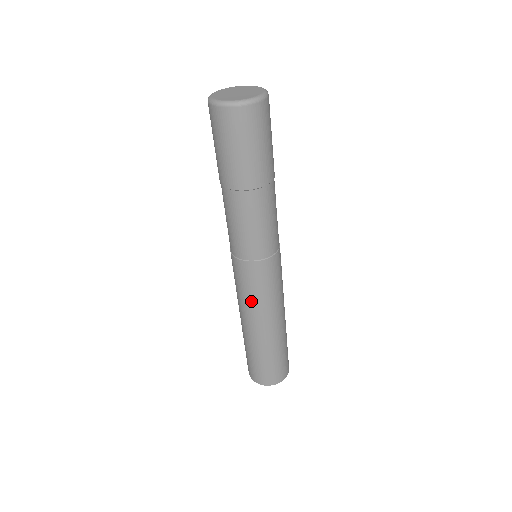
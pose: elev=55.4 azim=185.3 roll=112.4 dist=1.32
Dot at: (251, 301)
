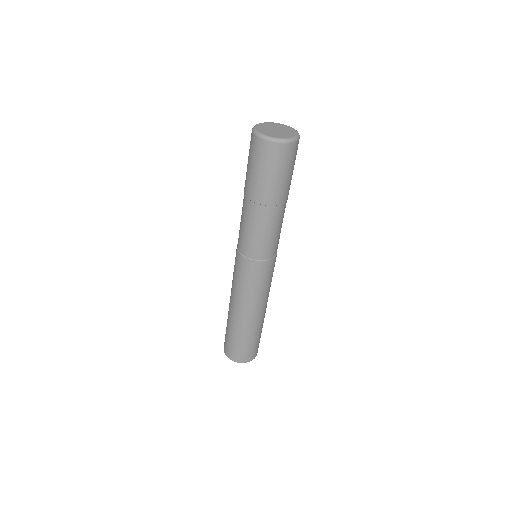
Dot at: (234, 283)
